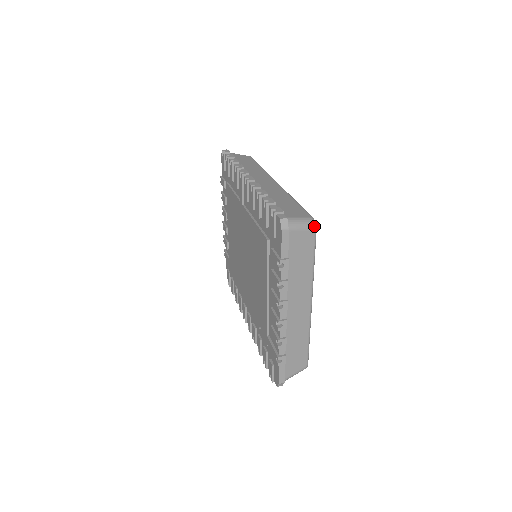
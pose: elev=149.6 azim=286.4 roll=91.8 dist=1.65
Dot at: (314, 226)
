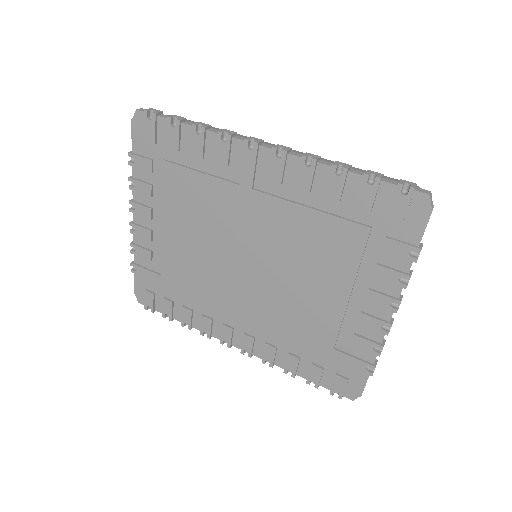
Dot at: occluded
